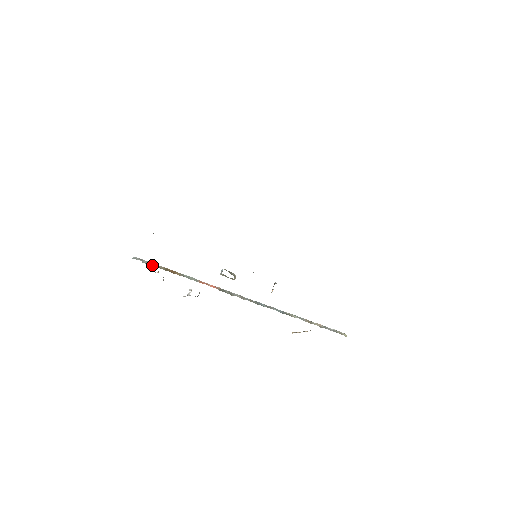
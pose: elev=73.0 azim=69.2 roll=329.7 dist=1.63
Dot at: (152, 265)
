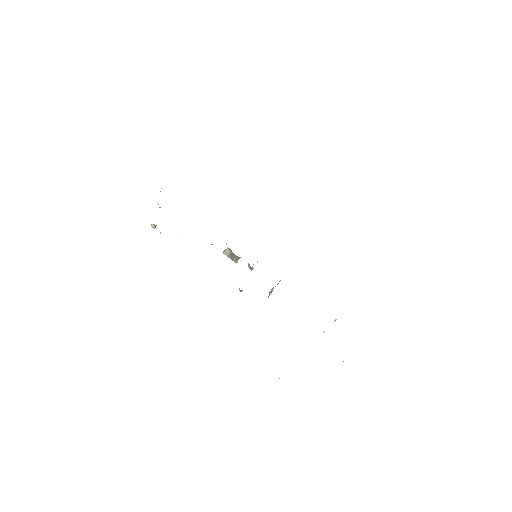
Dot at: occluded
